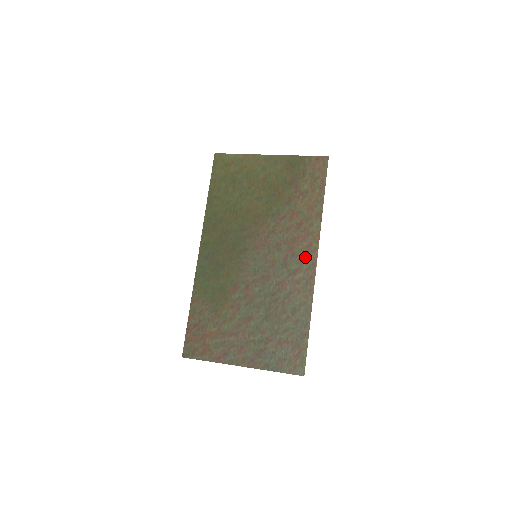
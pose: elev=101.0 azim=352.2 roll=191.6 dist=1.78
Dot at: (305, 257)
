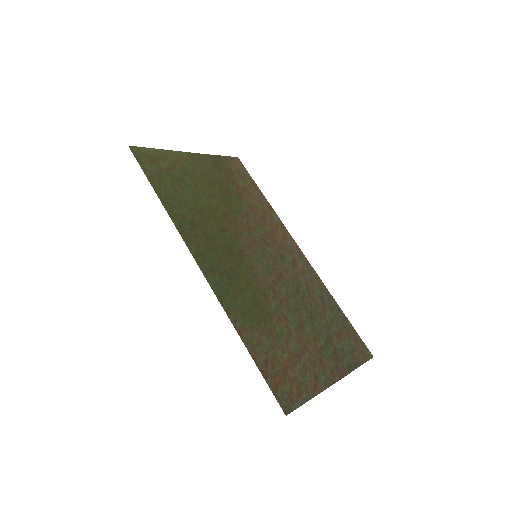
Dot at: (290, 247)
